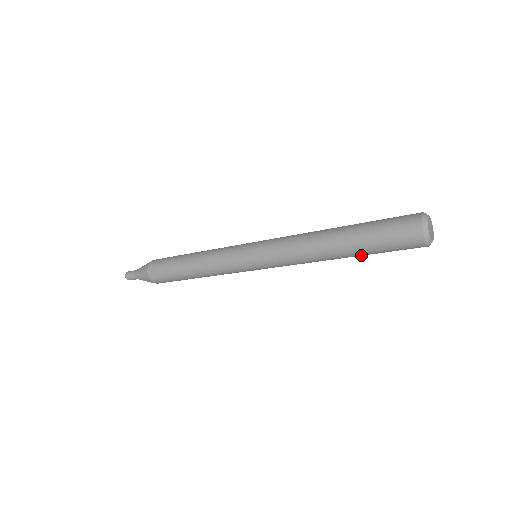
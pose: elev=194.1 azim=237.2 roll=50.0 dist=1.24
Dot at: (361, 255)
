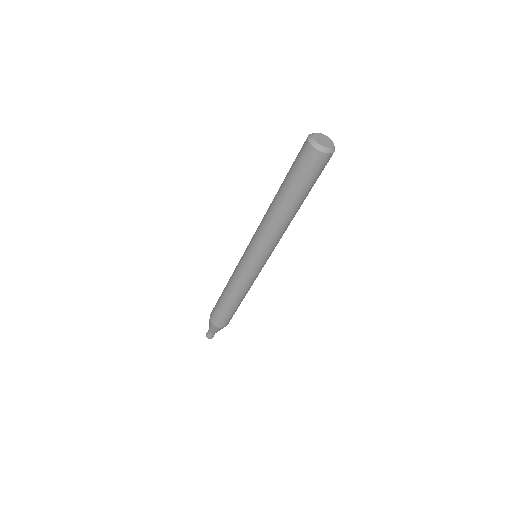
Dot at: (294, 196)
